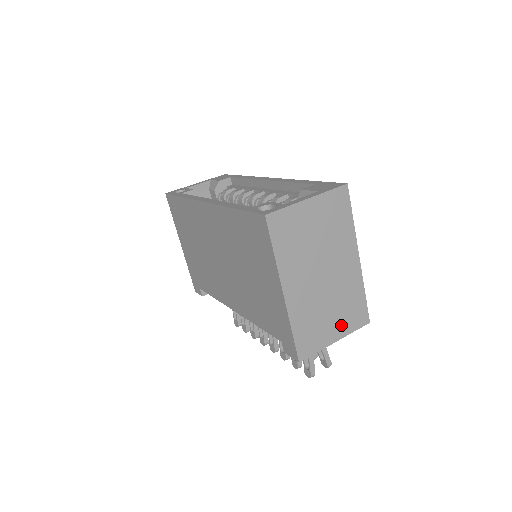
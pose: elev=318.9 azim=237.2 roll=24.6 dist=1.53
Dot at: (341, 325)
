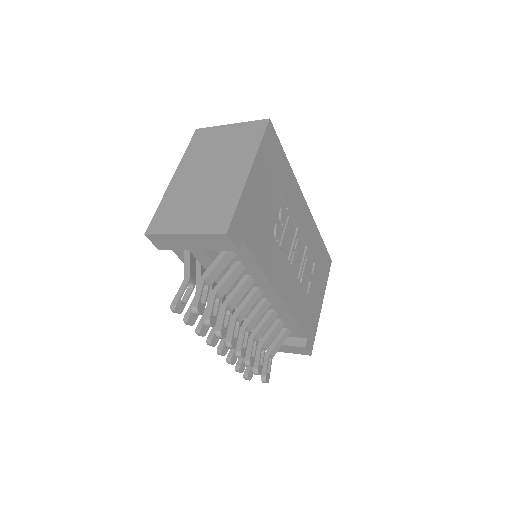
Dot at: (198, 221)
